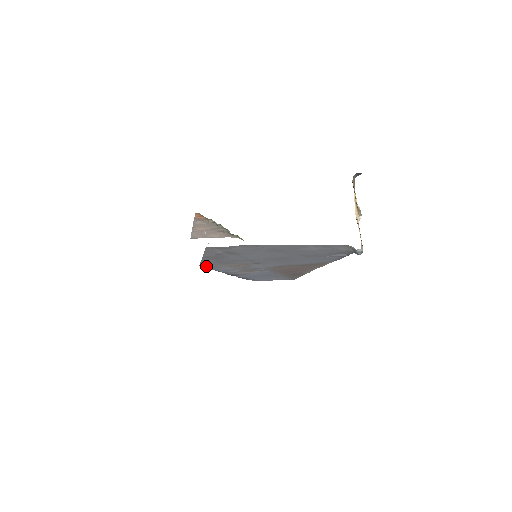
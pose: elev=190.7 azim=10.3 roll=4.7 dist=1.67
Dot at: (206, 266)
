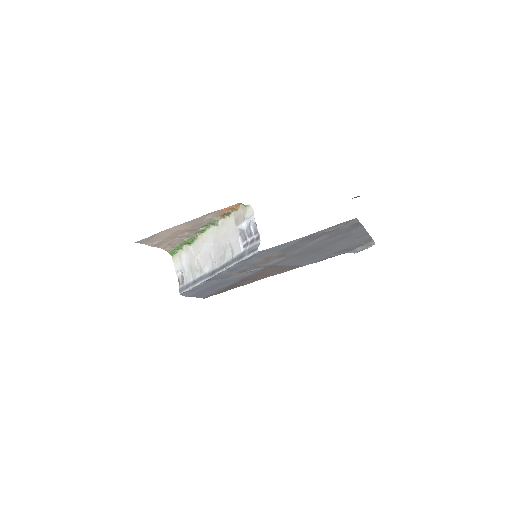
Dot at: (260, 253)
